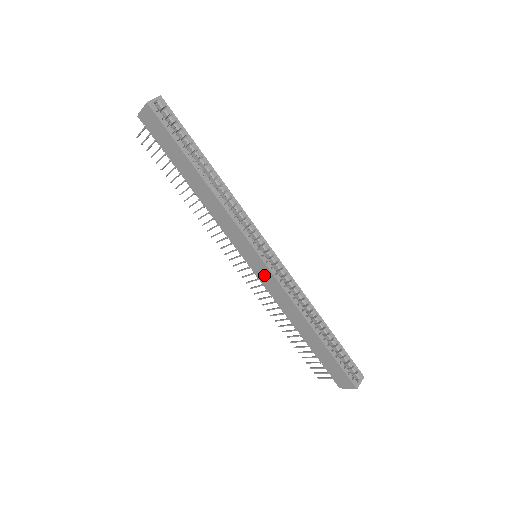
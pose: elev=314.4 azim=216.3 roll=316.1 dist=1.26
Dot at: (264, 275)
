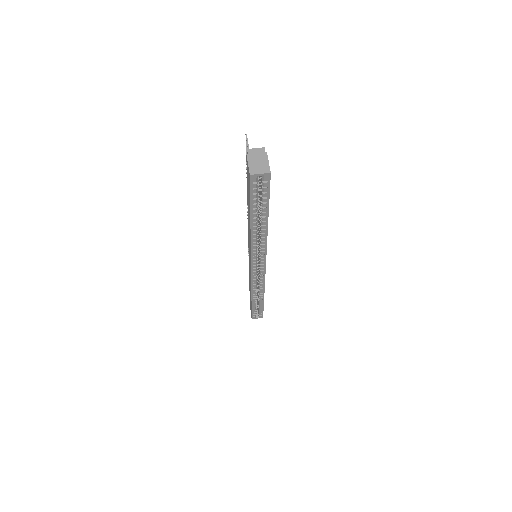
Dot at: occluded
